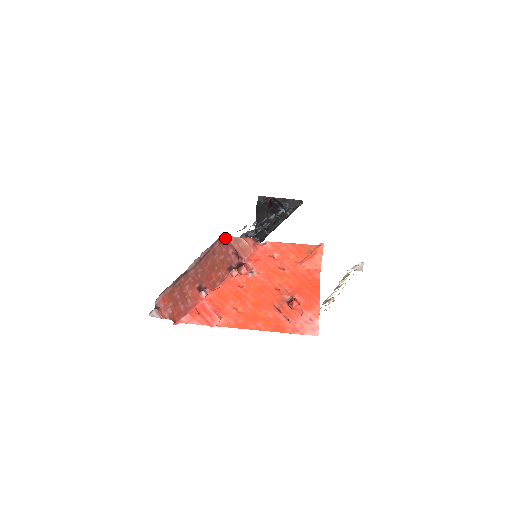
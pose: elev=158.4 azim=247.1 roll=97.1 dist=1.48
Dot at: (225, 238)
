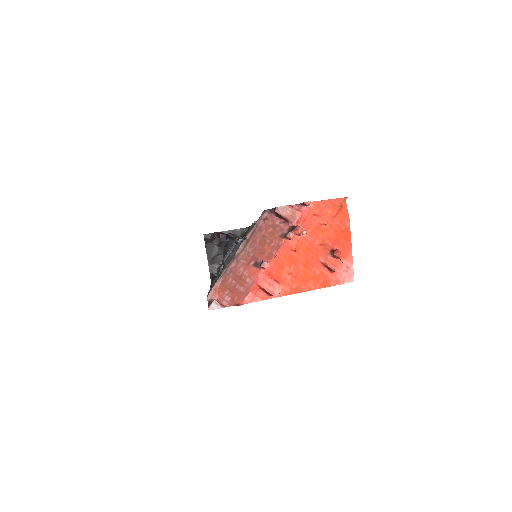
Dot at: (268, 214)
